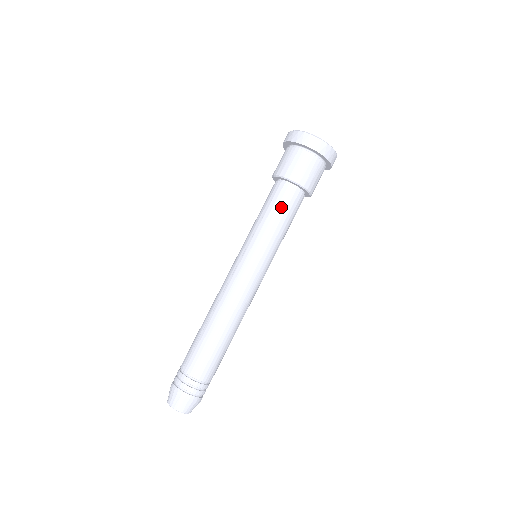
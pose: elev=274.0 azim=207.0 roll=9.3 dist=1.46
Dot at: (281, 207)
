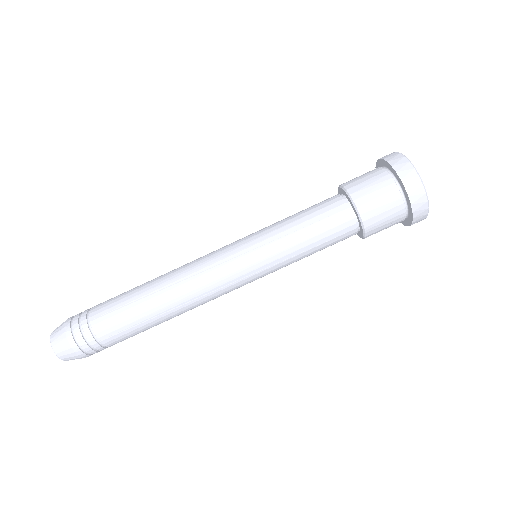
Dot at: (316, 215)
